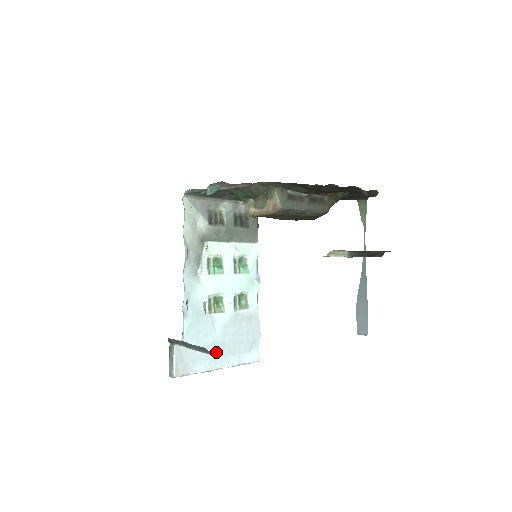
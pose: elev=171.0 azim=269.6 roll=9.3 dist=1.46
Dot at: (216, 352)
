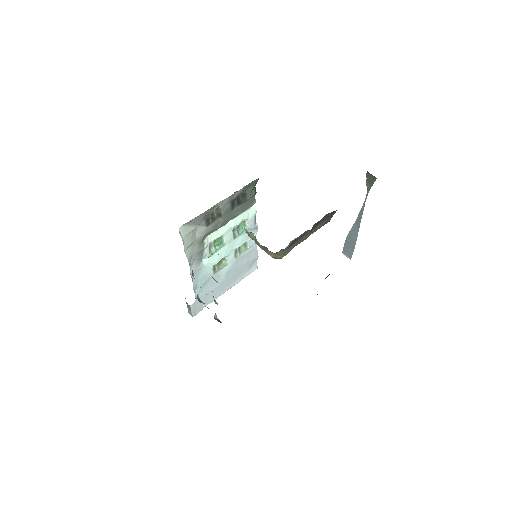
Dot at: (223, 287)
